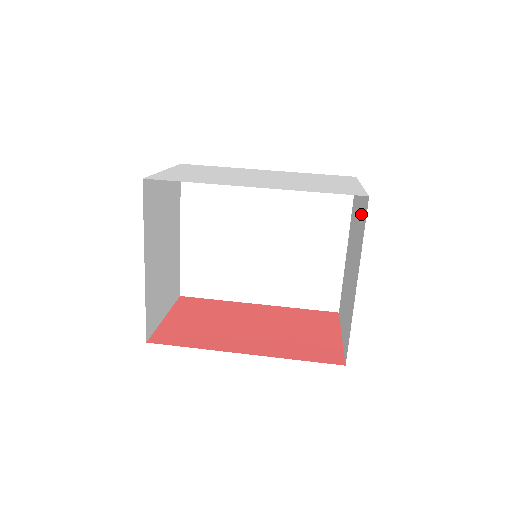
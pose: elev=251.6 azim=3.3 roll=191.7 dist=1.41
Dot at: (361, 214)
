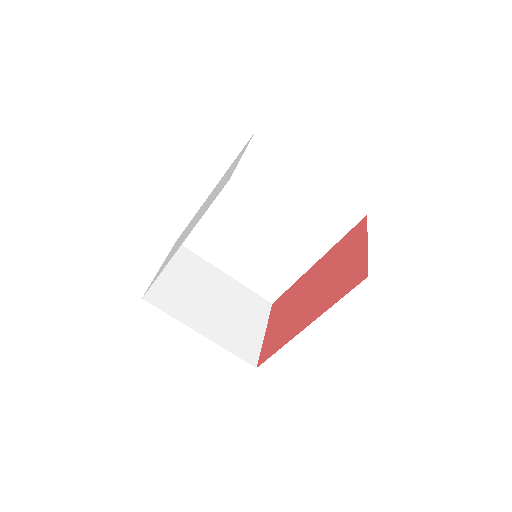
Dot at: occluded
